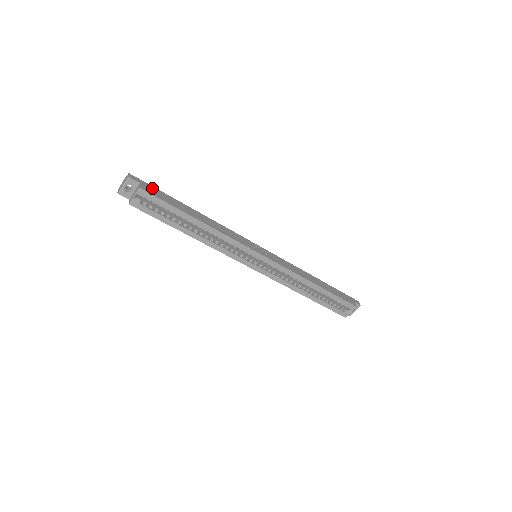
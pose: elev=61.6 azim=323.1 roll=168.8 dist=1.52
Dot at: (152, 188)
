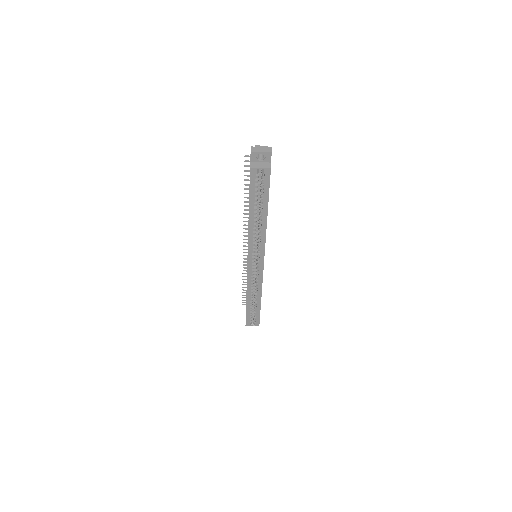
Dot at: occluded
